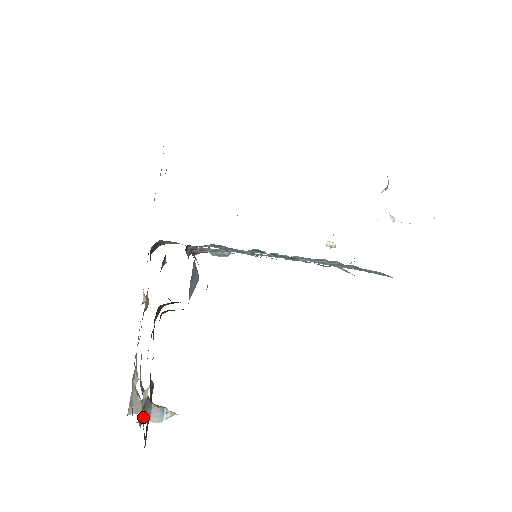
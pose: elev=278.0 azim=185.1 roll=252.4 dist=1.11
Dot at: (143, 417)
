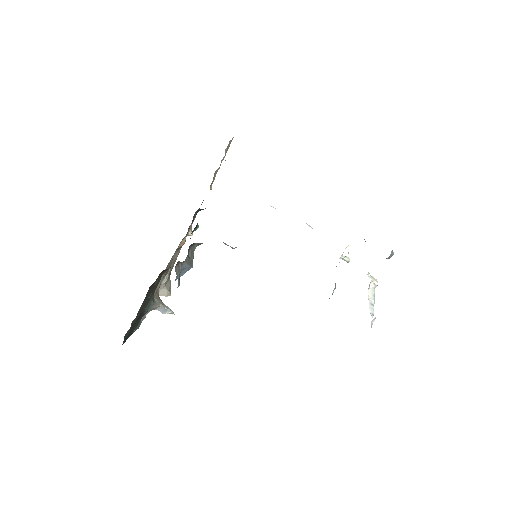
Dot at: occluded
